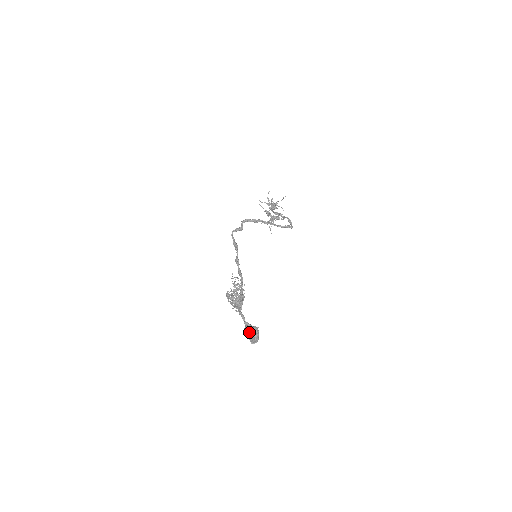
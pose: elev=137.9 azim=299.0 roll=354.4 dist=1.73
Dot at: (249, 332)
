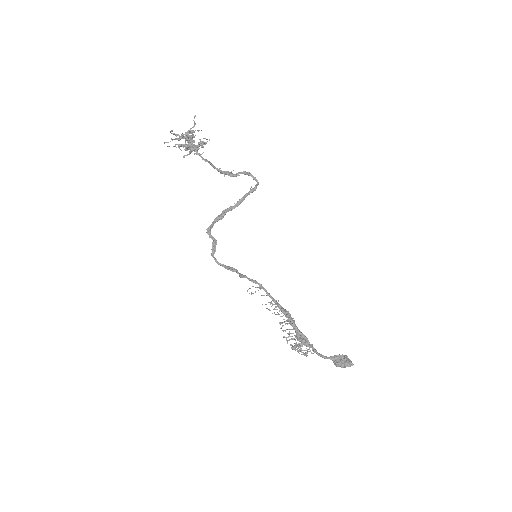
Dot at: (343, 367)
